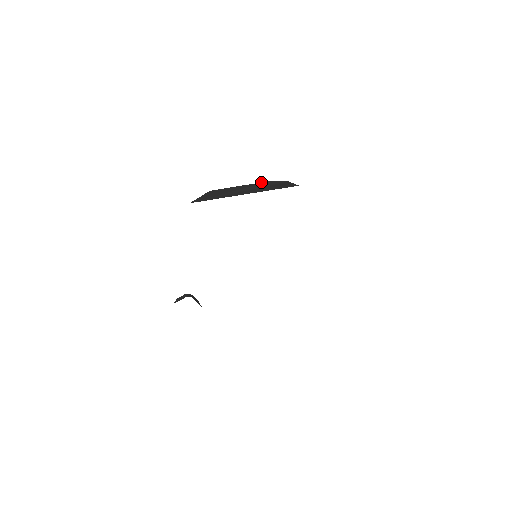
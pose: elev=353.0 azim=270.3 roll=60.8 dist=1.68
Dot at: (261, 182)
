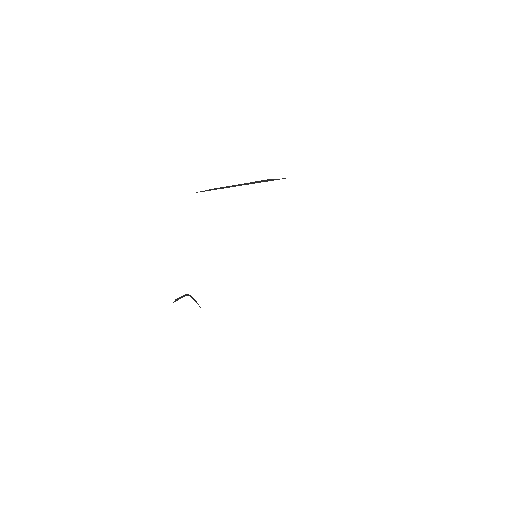
Dot at: (261, 180)
